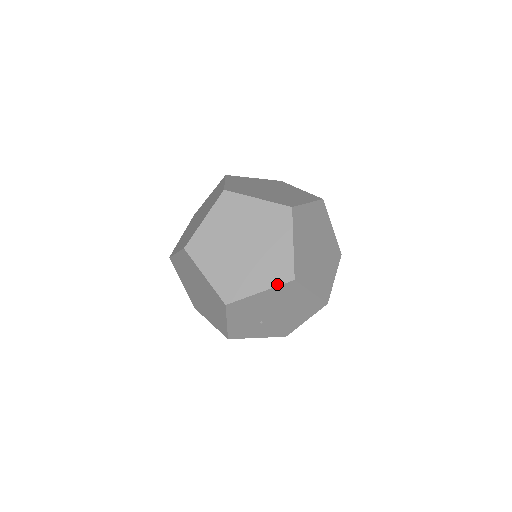
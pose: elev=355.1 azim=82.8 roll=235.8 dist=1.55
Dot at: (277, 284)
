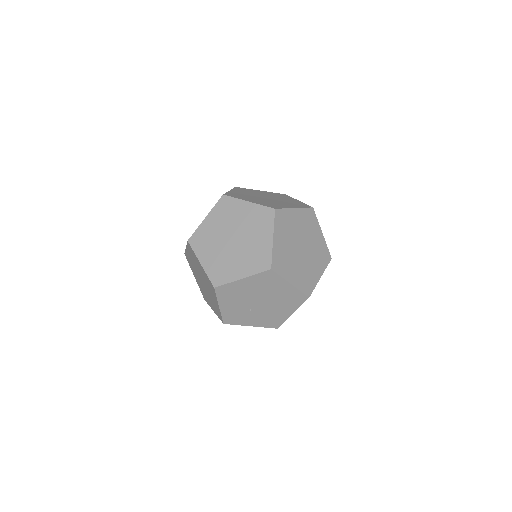
Dot at: (257, 272)
